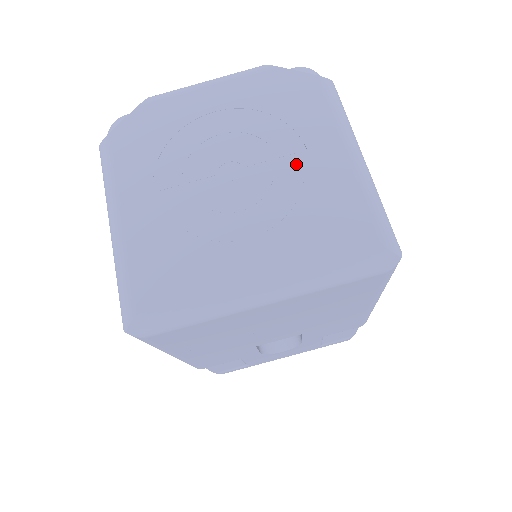
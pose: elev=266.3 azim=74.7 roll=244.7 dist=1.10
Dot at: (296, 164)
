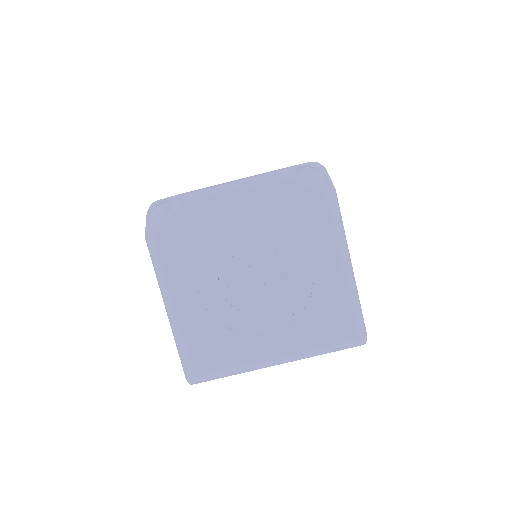
Dot at: (303, 274)
